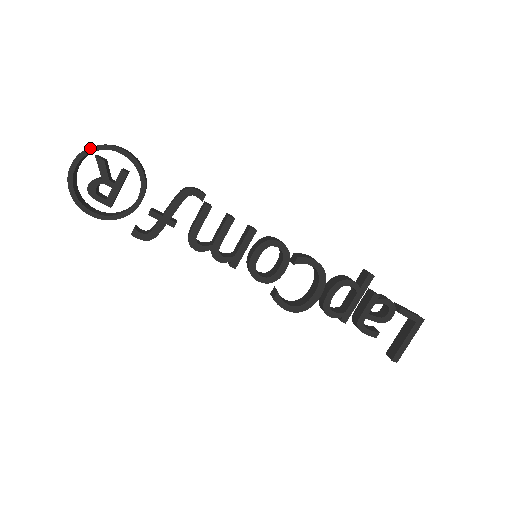
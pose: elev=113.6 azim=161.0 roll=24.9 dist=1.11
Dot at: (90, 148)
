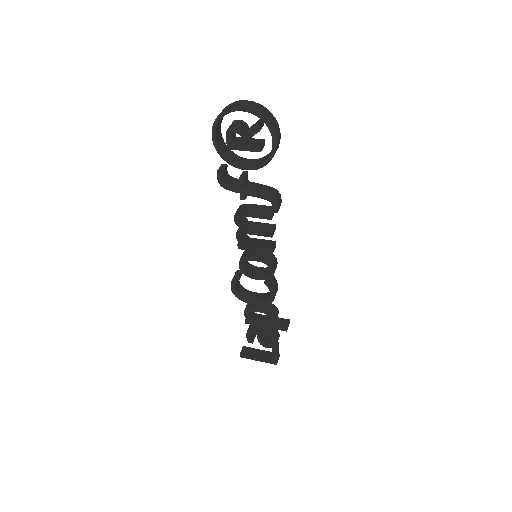
Dot at: (263, 116)
